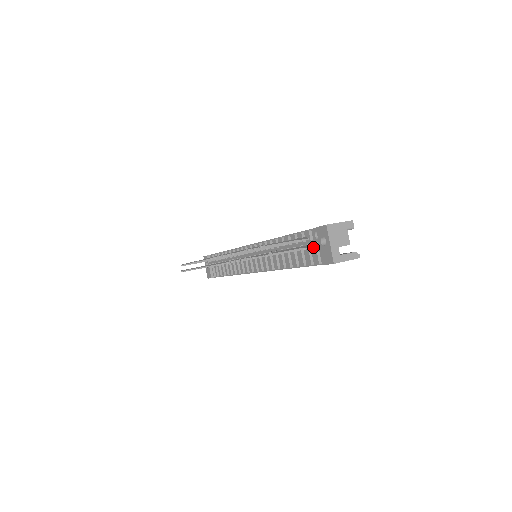
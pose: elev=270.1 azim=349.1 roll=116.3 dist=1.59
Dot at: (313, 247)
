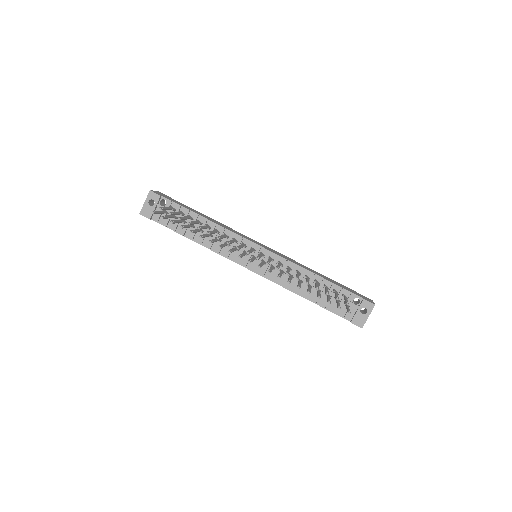
Dot at: (349, 306)
